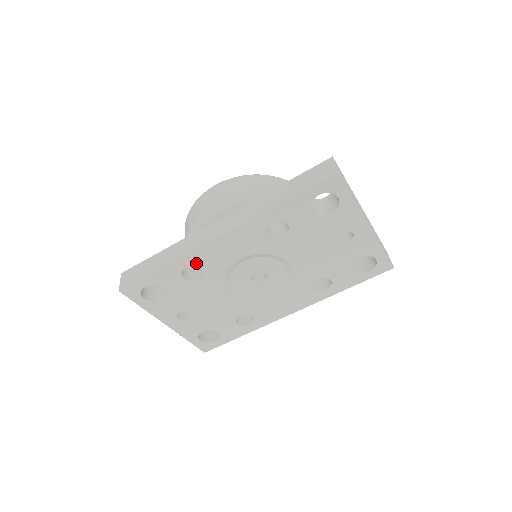
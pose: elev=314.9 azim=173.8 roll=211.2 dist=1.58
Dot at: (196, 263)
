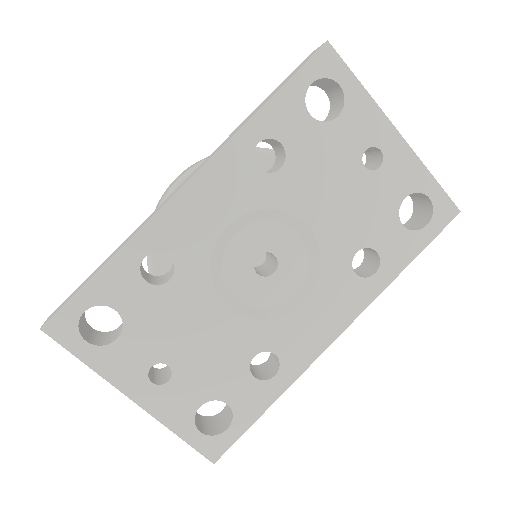
Dot at: (159, 245)
